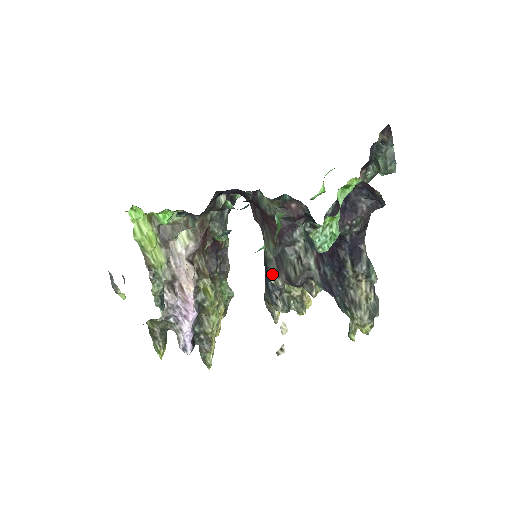
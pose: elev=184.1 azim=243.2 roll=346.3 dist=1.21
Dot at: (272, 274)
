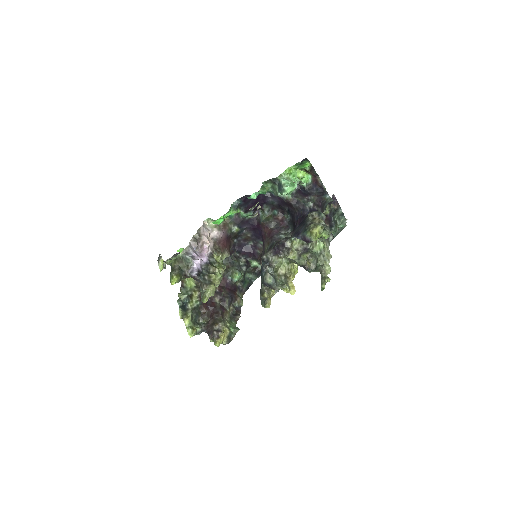
Dot at: (264, 254)
